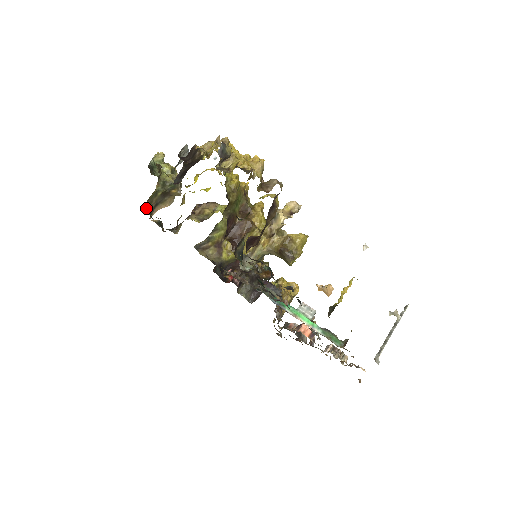
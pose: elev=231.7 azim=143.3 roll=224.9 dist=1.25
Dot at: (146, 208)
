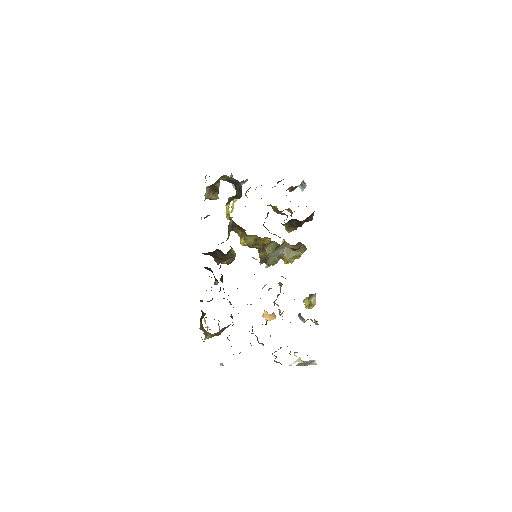
Dot at: occluded
